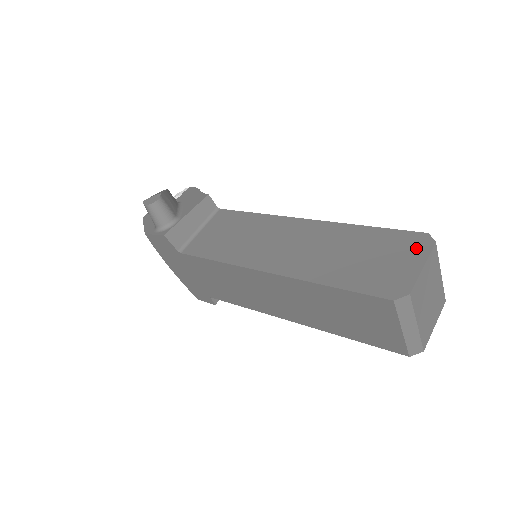
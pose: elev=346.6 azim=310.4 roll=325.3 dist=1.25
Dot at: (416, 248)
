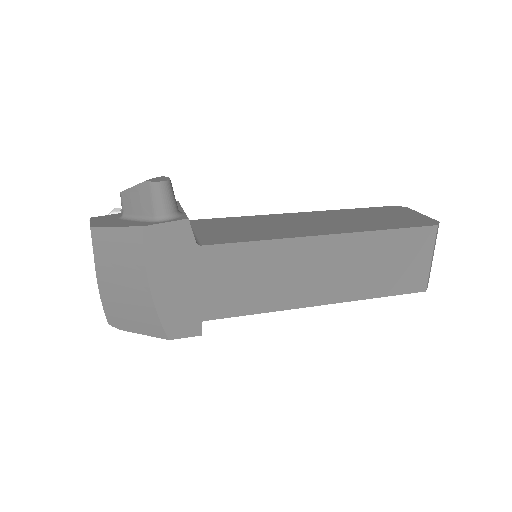
Dot at: (403, 210)
